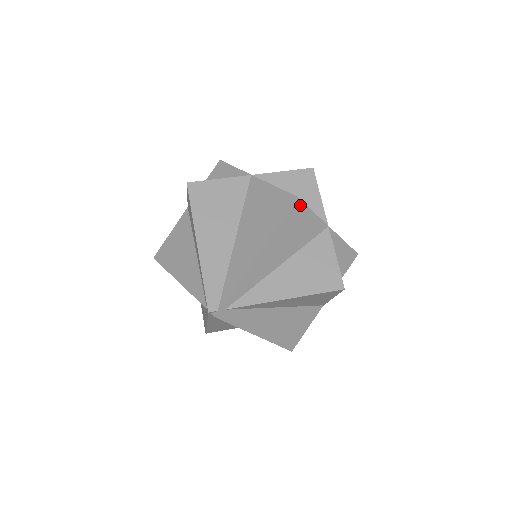
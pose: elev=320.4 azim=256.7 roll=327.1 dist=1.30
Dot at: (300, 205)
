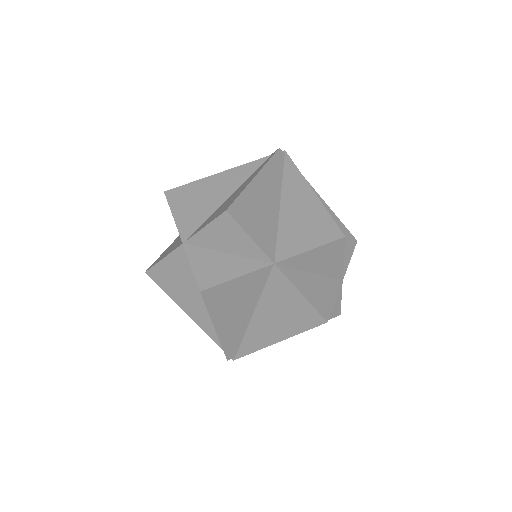
Dot at: (326, 317)
